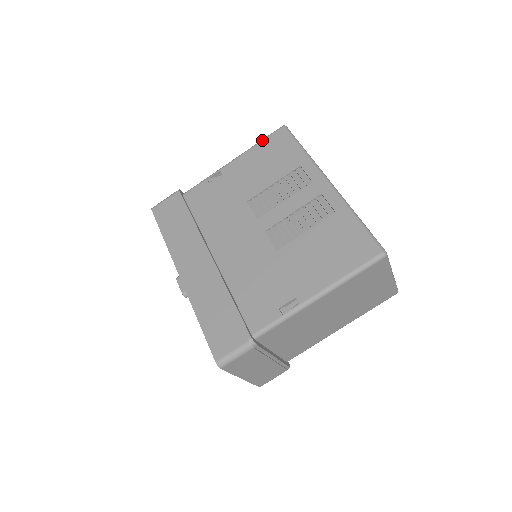
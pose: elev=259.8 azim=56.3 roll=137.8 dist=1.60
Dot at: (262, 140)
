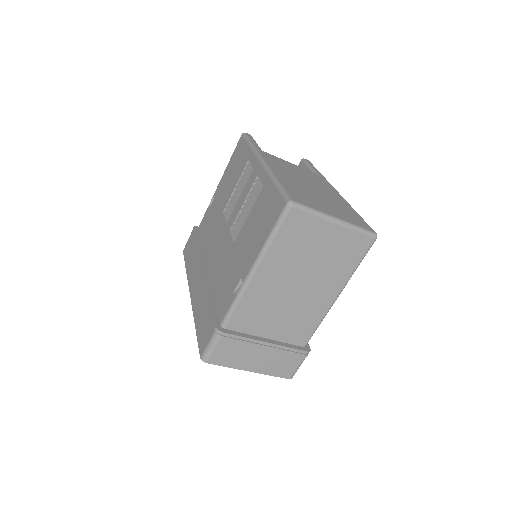
Dot at: (232, 155)
